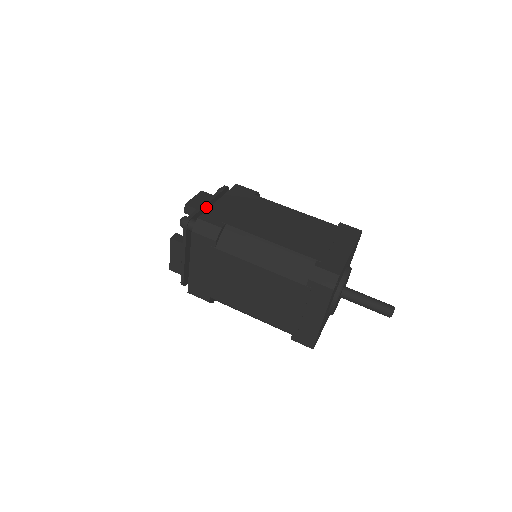
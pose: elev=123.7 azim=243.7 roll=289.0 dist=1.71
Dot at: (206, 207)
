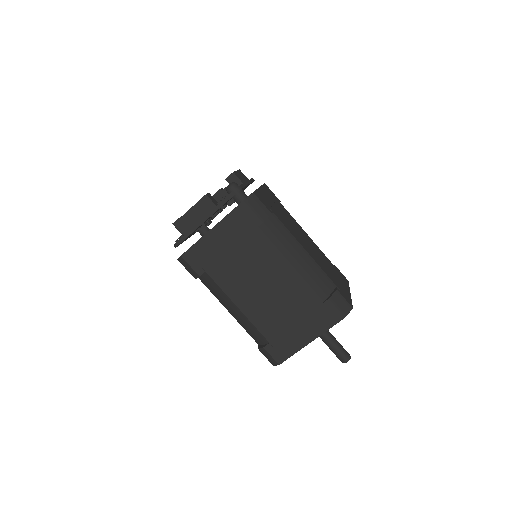
Dot at: occluded
